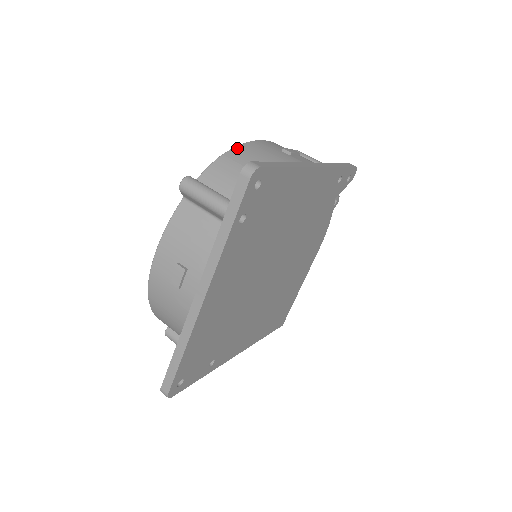
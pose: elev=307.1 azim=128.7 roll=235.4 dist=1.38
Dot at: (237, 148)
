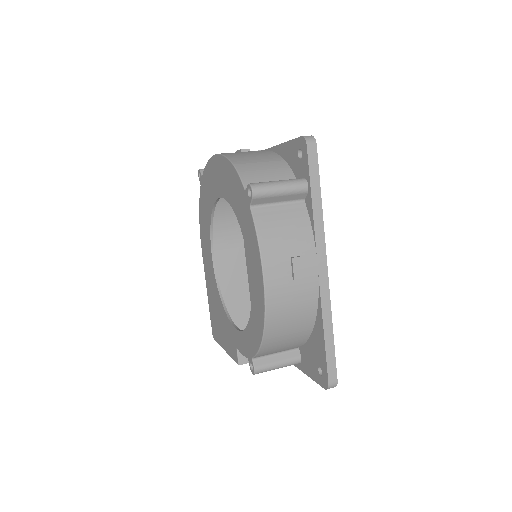
Dot at: (231, 158)
